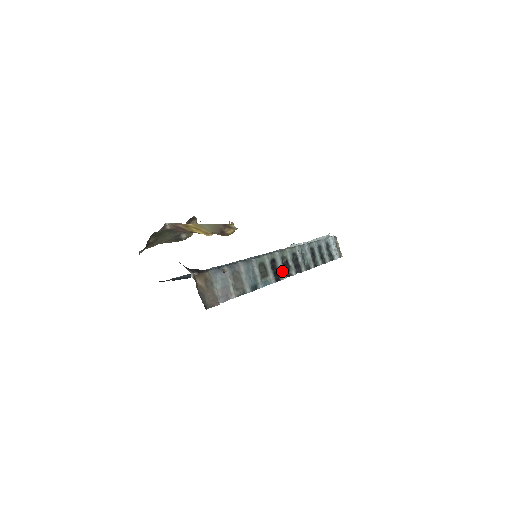
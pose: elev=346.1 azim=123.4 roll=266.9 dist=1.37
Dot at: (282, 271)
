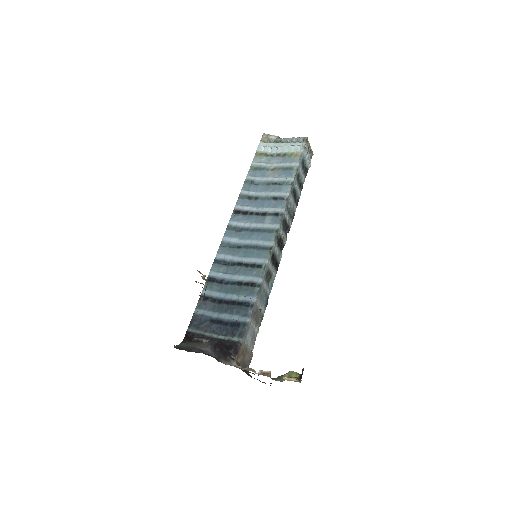
Dot at: (279, 254)
